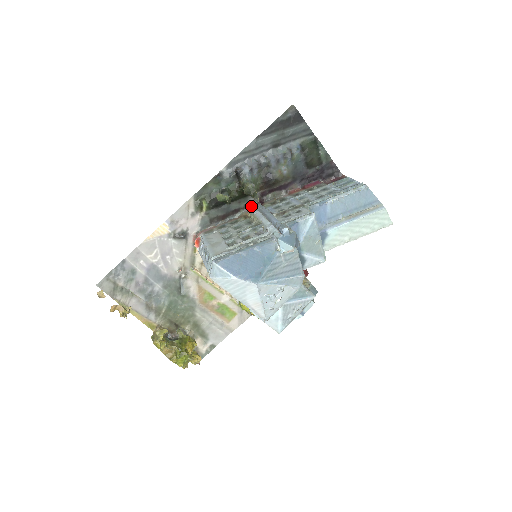
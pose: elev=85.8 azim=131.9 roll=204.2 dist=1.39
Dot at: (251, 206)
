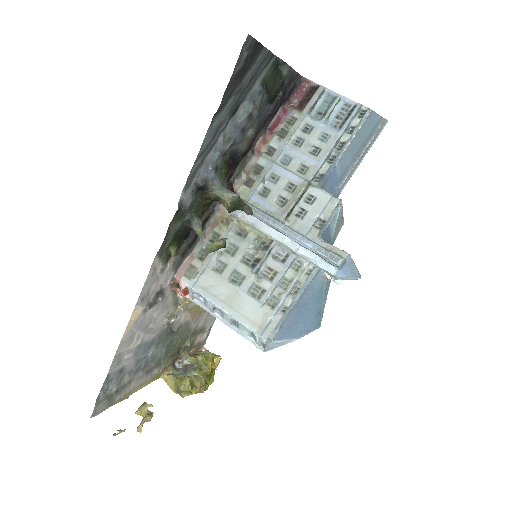
Dot at: (221, 202)
